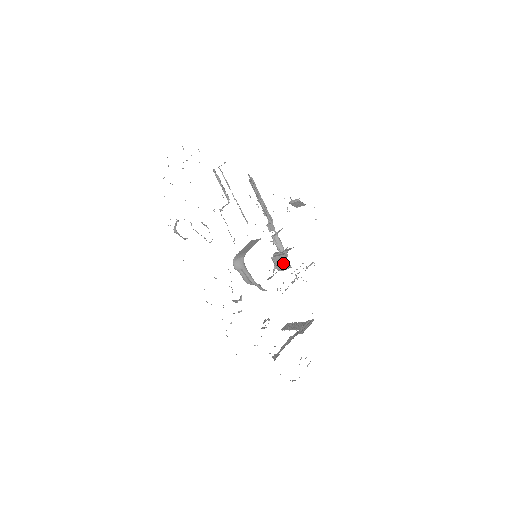
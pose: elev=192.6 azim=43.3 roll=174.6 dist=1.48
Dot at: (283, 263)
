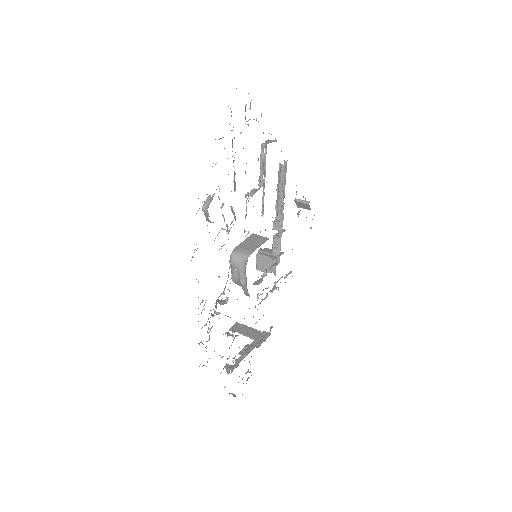
Dot at: occluded
